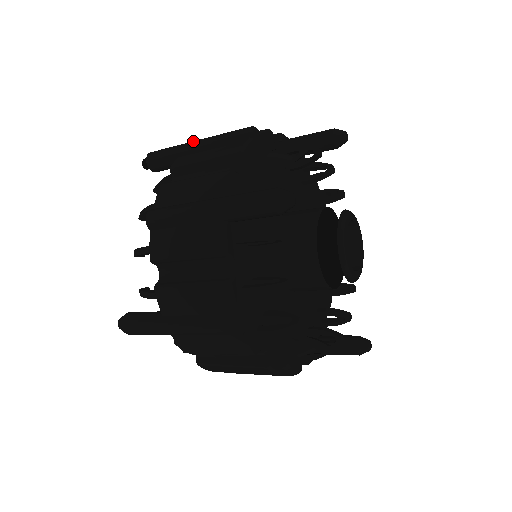
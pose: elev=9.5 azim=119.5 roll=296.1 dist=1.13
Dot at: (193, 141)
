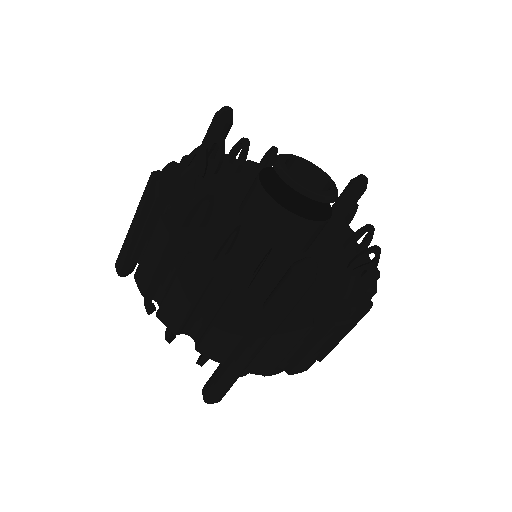
Dot at: occluded
